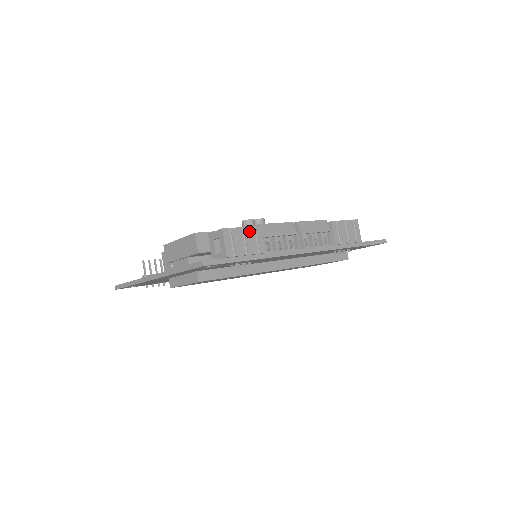
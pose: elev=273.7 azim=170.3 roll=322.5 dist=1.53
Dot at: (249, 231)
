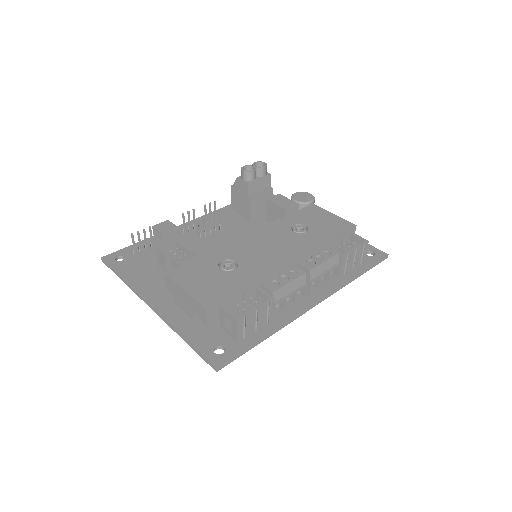
Dot at: (262, 309)
